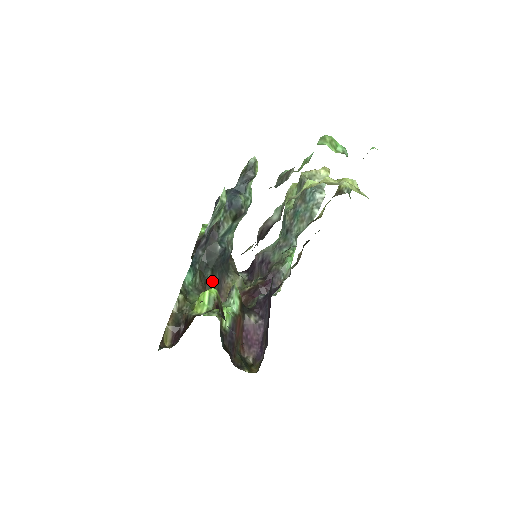
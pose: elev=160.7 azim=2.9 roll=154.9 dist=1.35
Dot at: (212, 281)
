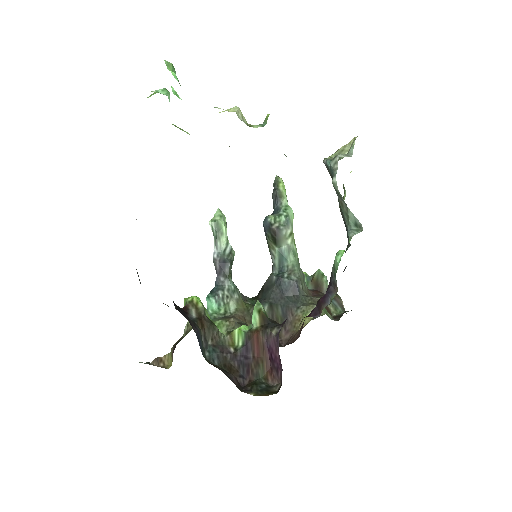
Dot at: (272, 315)
